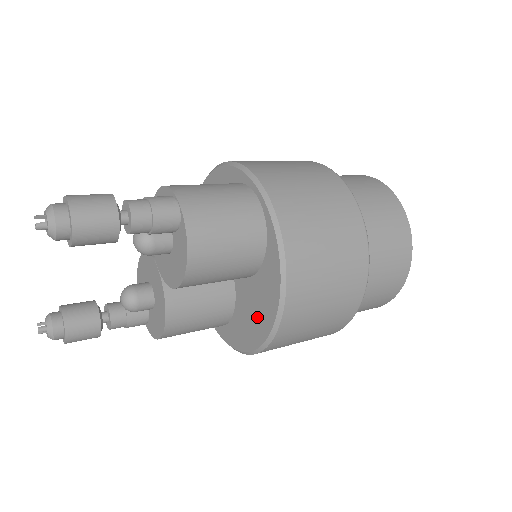
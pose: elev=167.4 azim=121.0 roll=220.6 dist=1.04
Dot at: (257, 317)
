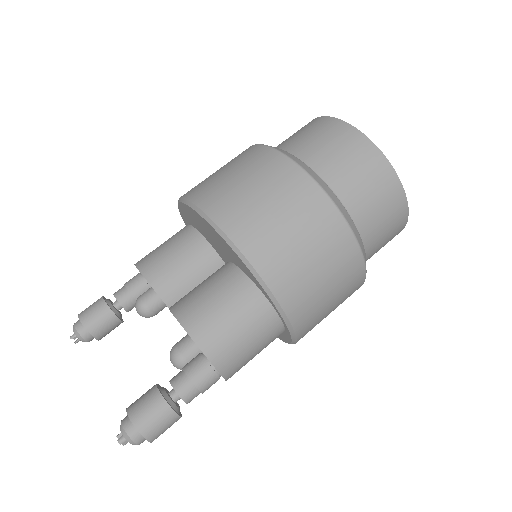
Dot at: occluded
